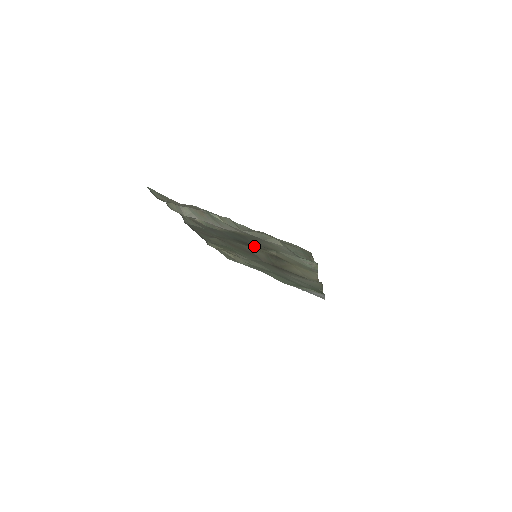
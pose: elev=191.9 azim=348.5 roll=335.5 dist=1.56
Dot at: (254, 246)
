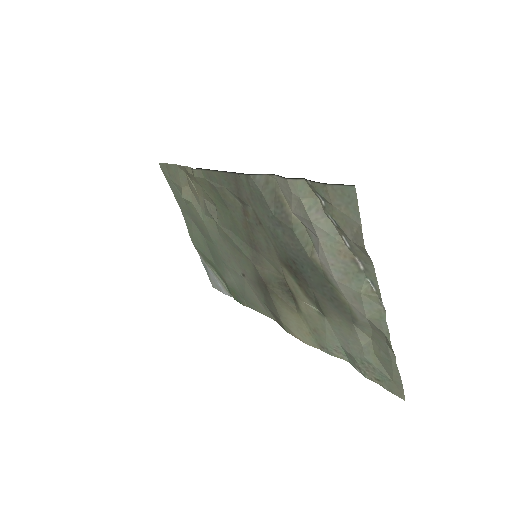
Dot at: (299, 280)
